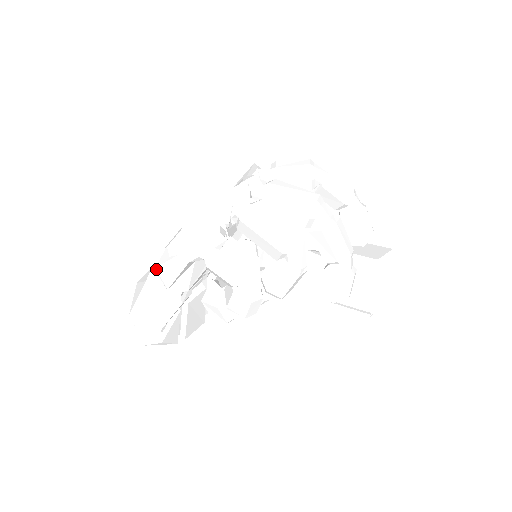
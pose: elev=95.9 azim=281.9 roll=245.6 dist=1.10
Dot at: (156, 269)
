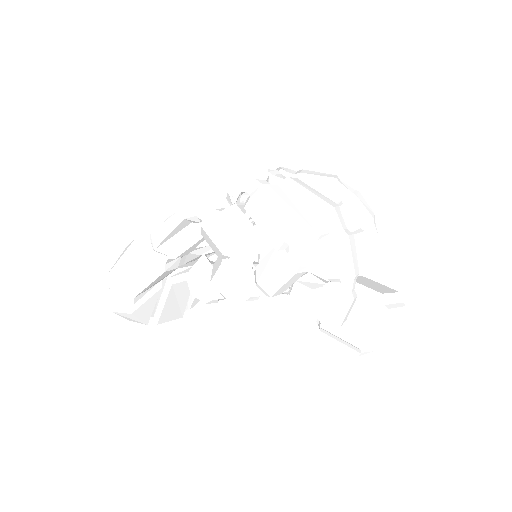
Dot at: (149, 232)
